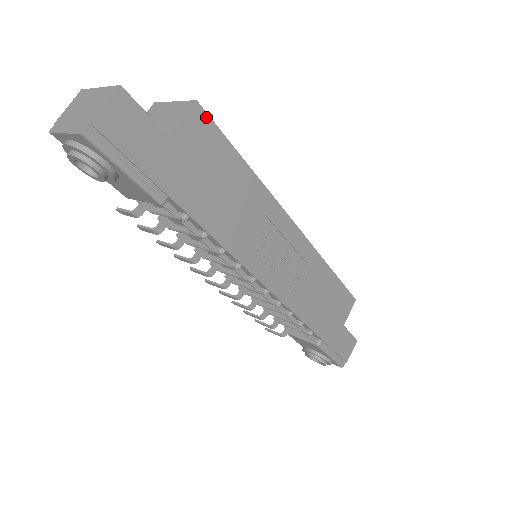
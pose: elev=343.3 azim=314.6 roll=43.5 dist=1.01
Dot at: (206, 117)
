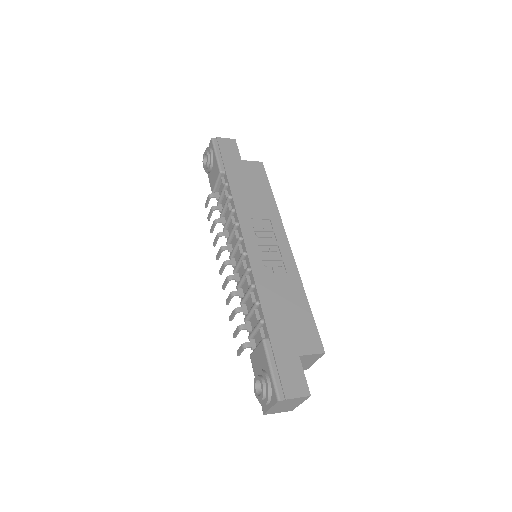
Dot at: (263, 168)
